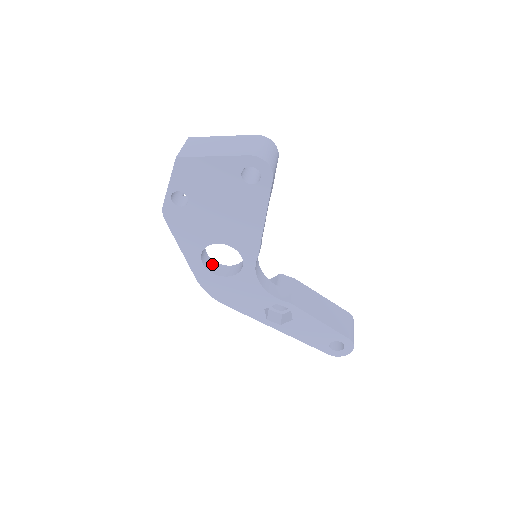
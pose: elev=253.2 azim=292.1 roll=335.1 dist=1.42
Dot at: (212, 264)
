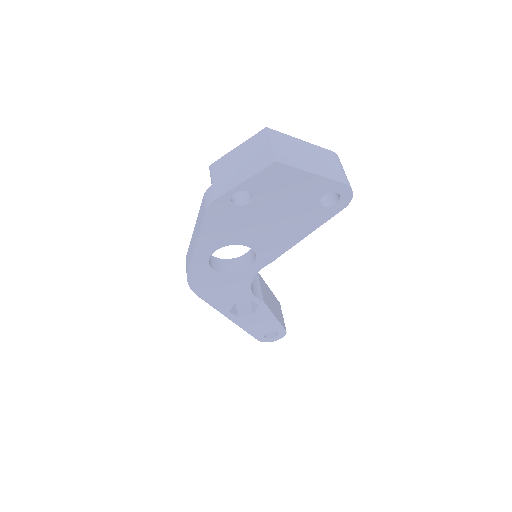
Dot at: occluded
